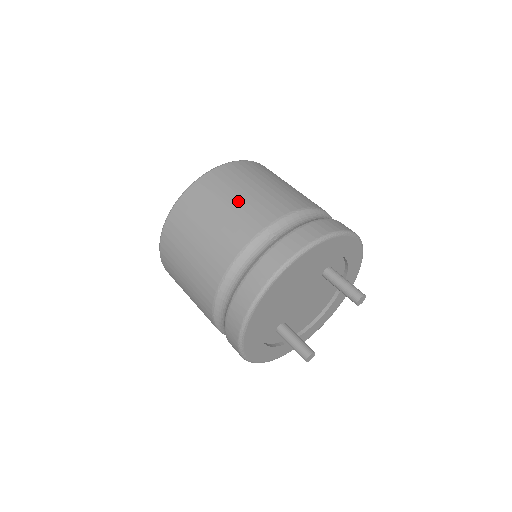
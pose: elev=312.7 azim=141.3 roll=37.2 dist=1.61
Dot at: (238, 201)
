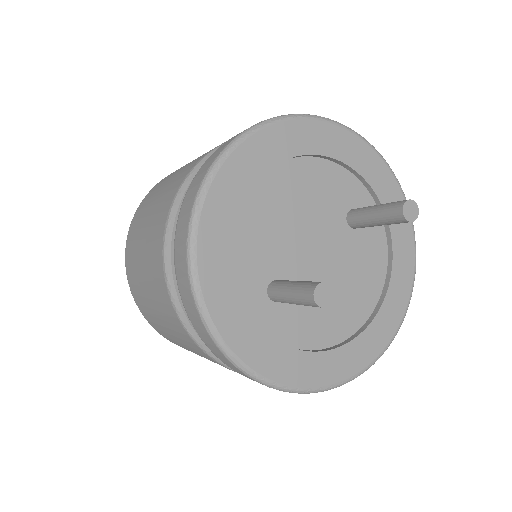
Dot at: occluded
